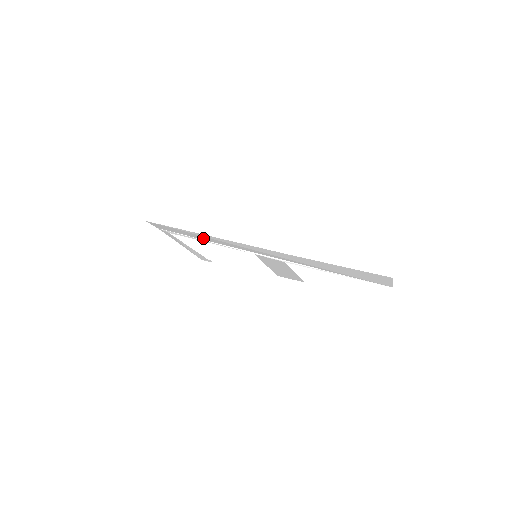
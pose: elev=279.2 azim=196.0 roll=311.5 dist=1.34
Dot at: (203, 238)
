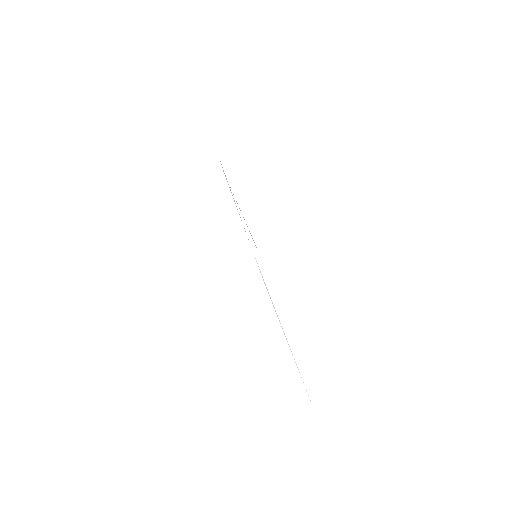
Dot at: occluded
